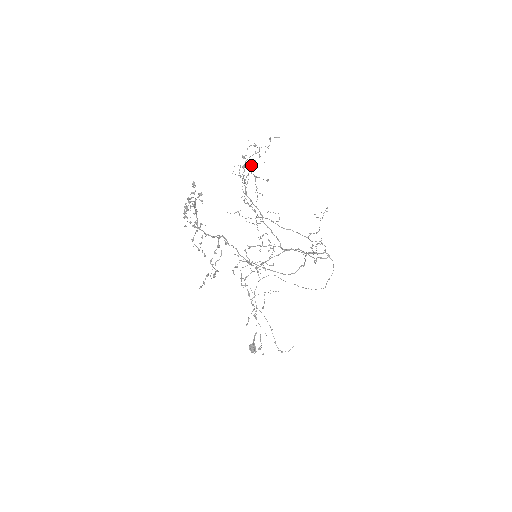
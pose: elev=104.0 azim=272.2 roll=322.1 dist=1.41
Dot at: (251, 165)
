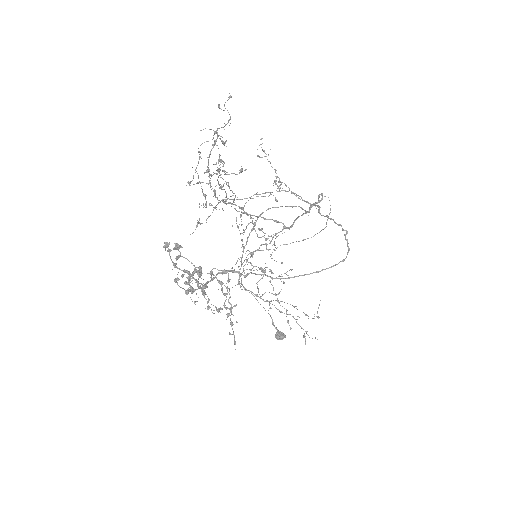
Dot at: occluded
